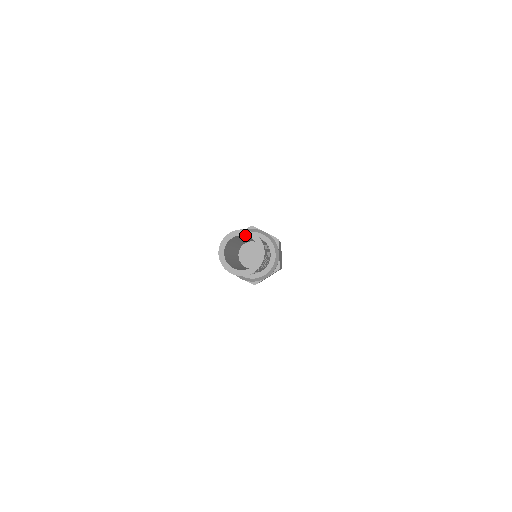
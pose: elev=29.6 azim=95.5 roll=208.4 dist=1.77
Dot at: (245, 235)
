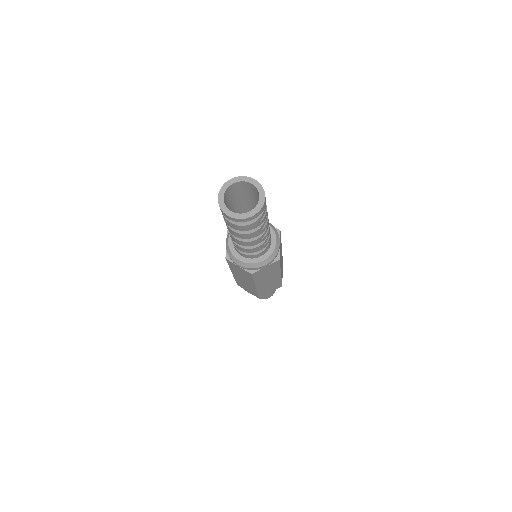
Dot at: (247, 181)
